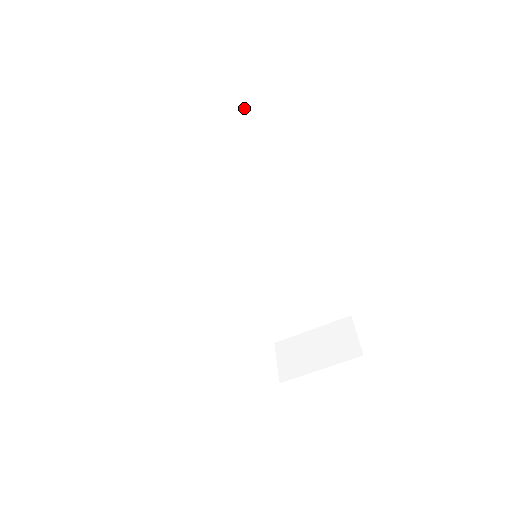
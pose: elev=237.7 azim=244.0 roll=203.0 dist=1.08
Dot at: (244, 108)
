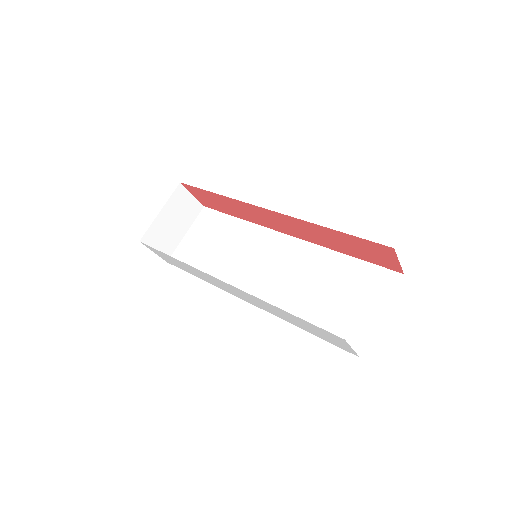
Dot at: (221, 212)
